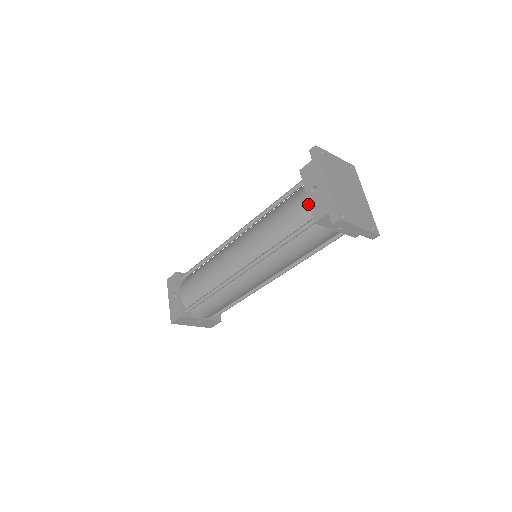
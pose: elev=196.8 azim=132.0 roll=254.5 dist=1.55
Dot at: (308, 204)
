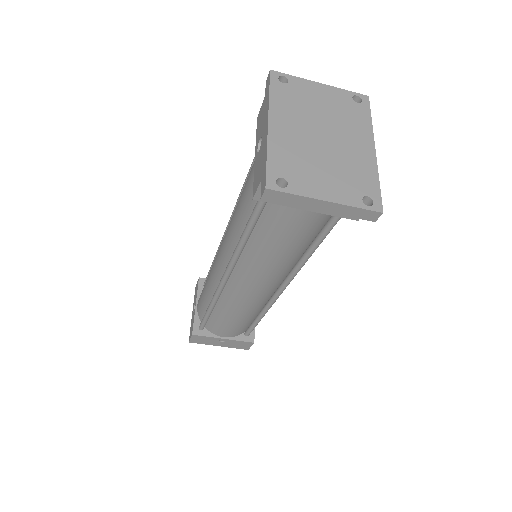
Dot at: occluded
